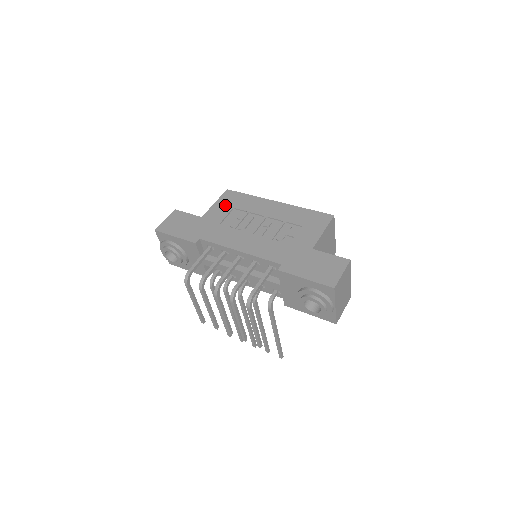
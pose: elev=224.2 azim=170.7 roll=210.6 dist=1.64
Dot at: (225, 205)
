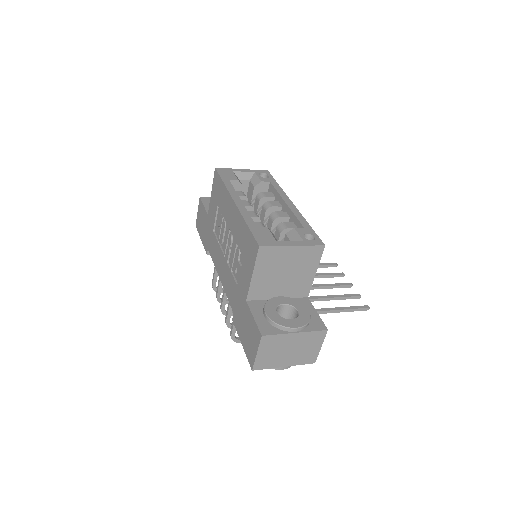
Dot at: (214, 199)
